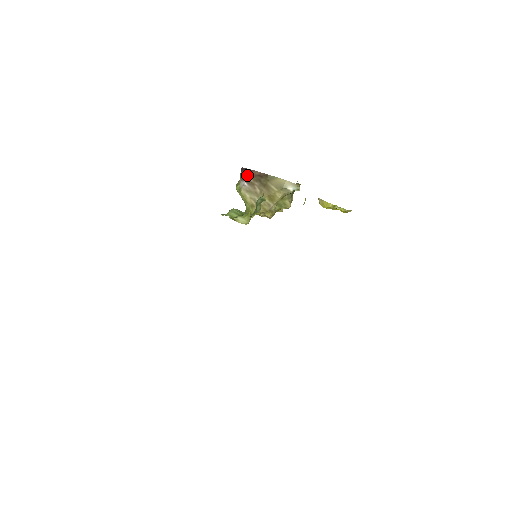
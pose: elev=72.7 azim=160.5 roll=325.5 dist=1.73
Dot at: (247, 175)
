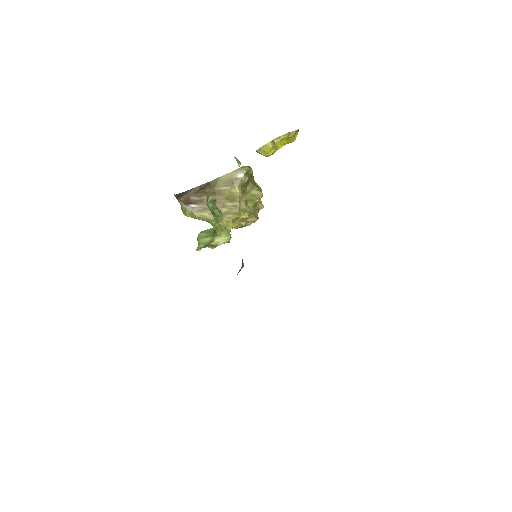
Dot at: (188, 198)
